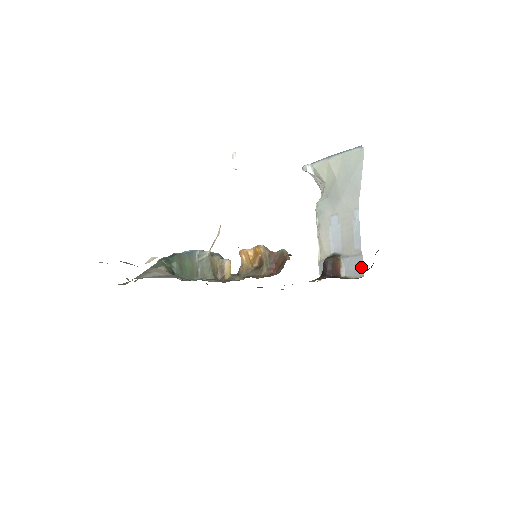
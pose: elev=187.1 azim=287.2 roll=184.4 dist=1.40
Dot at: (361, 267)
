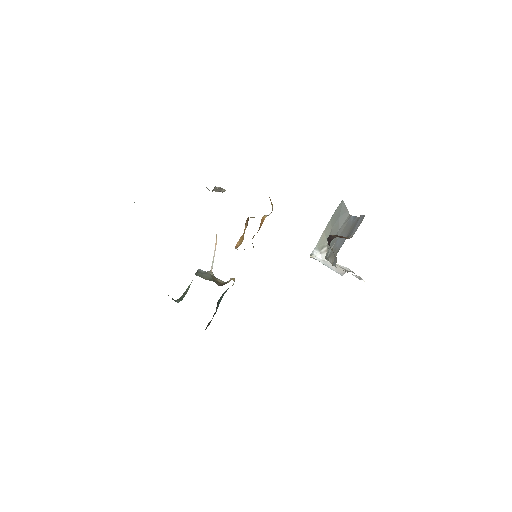
Dot at: (361, 217)
